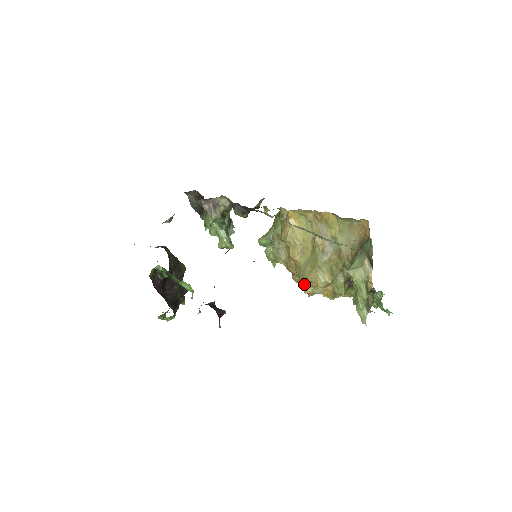
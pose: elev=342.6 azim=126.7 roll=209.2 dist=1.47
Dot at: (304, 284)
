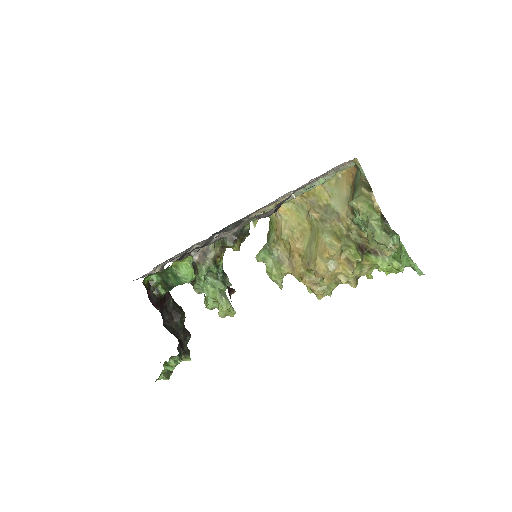
Dot at: (315, 264)
